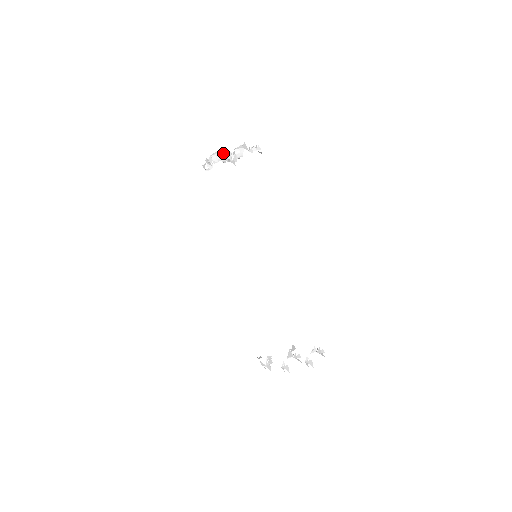
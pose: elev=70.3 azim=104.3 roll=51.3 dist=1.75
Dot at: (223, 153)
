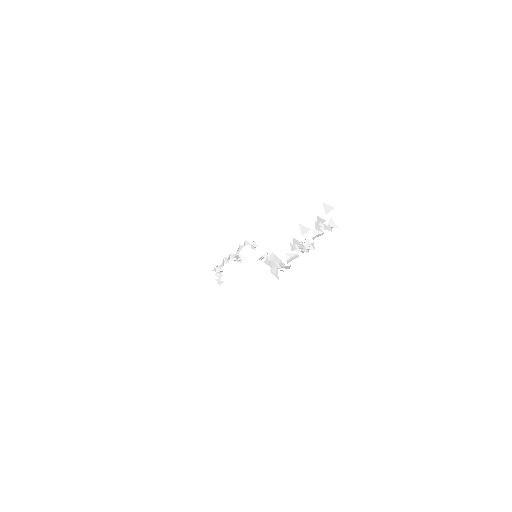
Dot at: occluded
